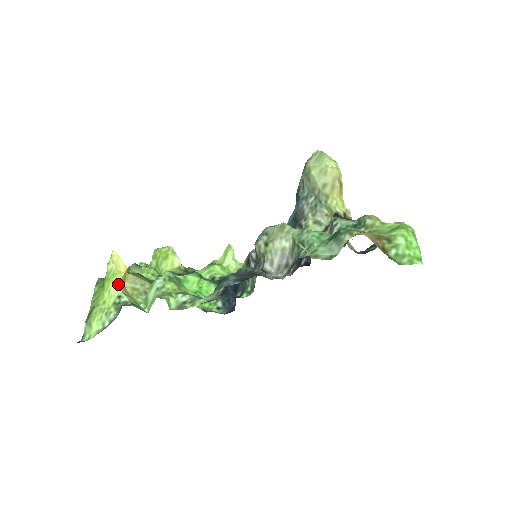
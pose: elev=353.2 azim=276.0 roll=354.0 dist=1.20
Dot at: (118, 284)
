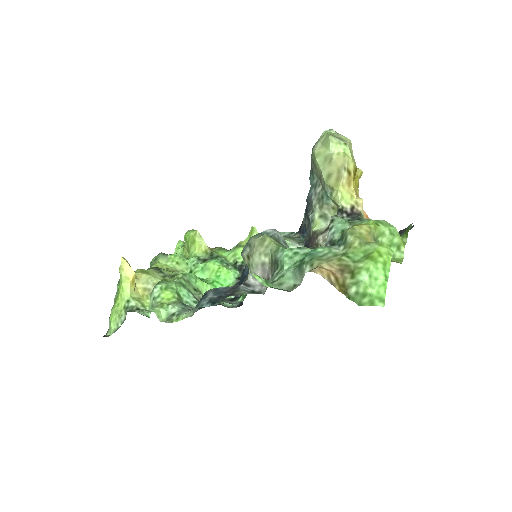
Dot at: (126, 290)
